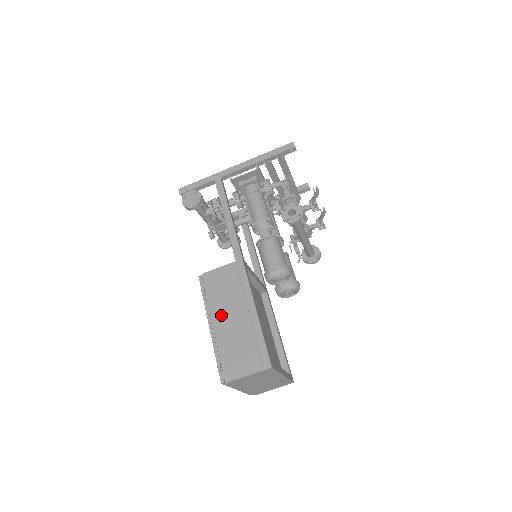
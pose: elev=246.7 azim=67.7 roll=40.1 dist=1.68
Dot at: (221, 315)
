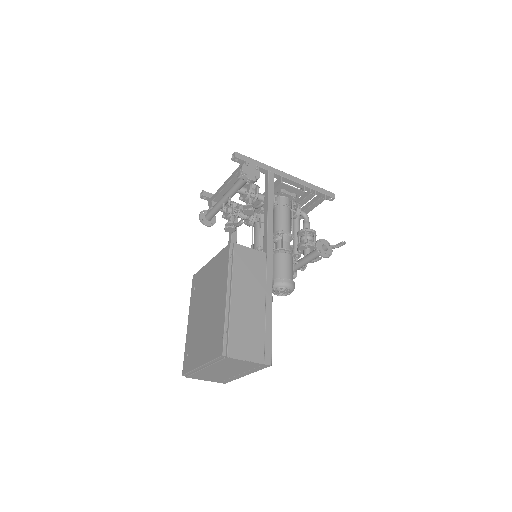
Dot at: (241, 292)
